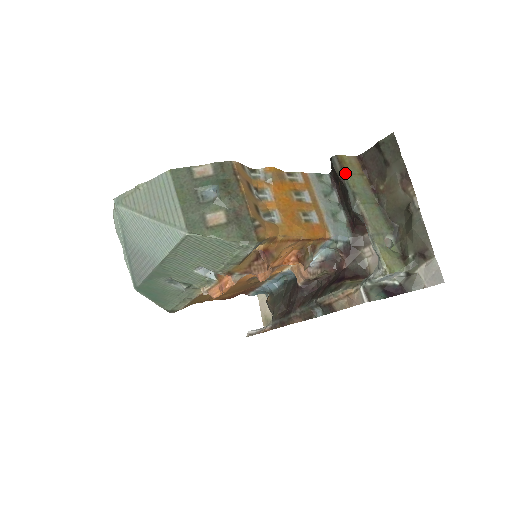
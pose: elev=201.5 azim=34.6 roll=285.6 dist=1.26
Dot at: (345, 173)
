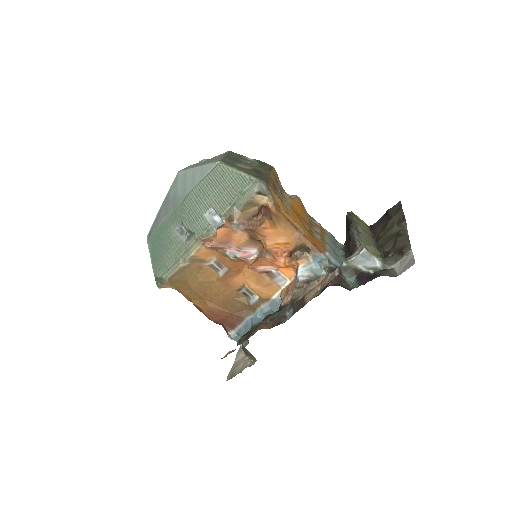
Dot at: (354, 216)
